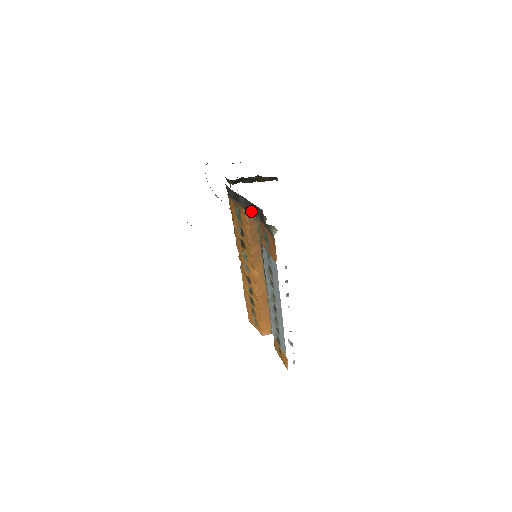
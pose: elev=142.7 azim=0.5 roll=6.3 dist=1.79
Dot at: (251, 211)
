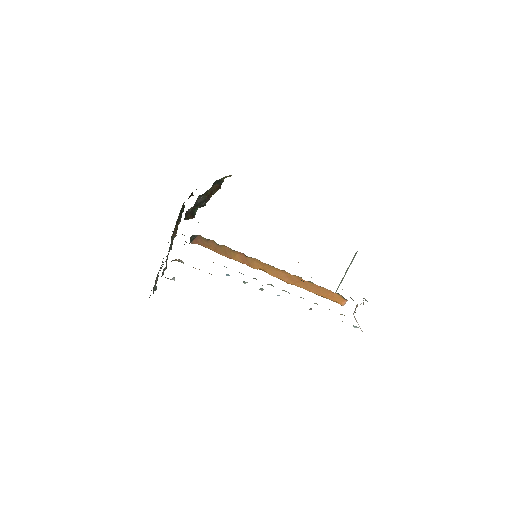
Dot at: occluded
